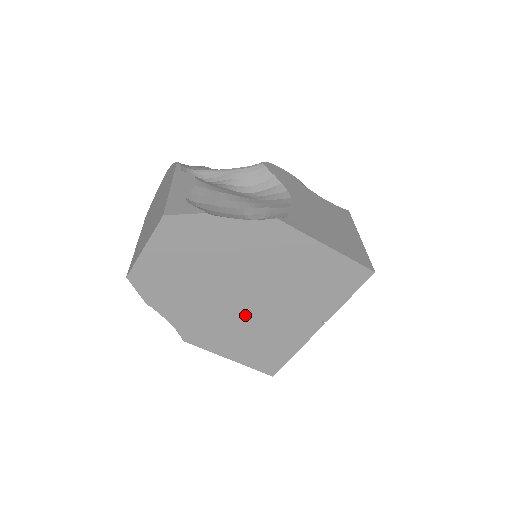
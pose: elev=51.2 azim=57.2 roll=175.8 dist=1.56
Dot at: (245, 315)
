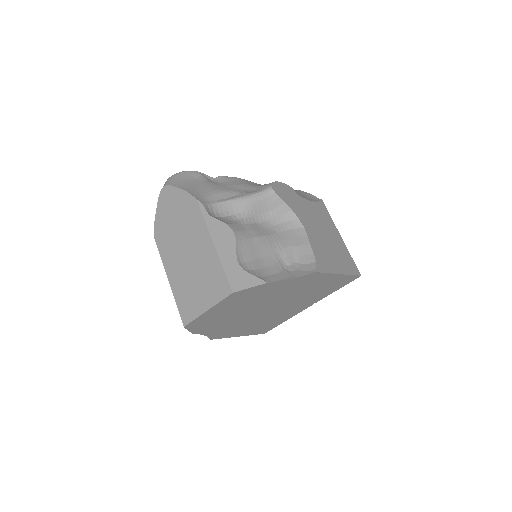
Dot at: (263, 316)
